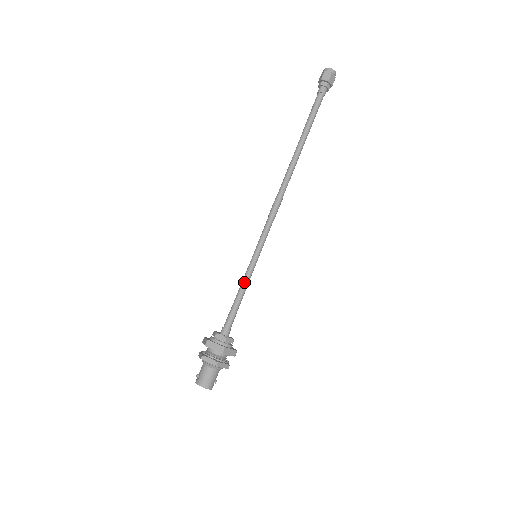
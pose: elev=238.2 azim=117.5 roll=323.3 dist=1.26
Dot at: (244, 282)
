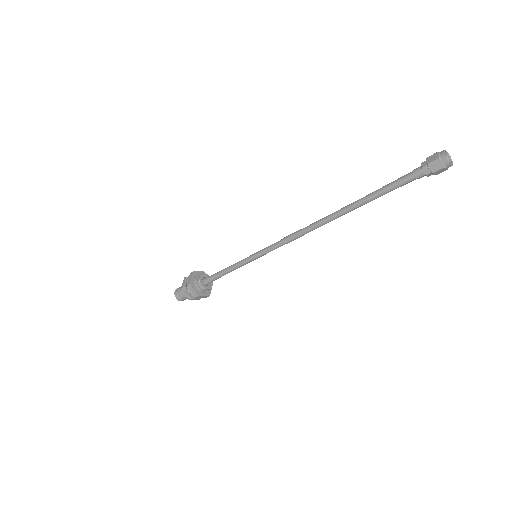
Dot at: (236, 266)
